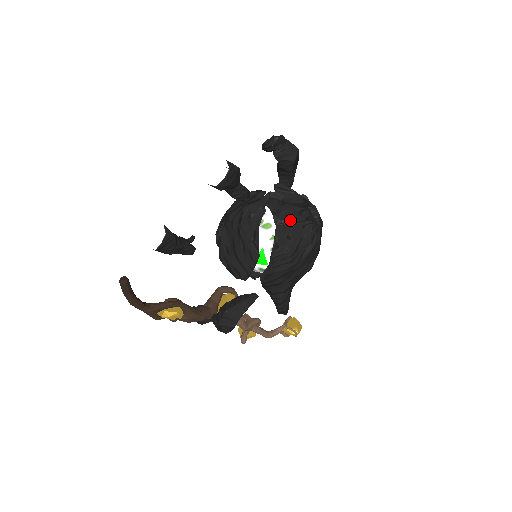
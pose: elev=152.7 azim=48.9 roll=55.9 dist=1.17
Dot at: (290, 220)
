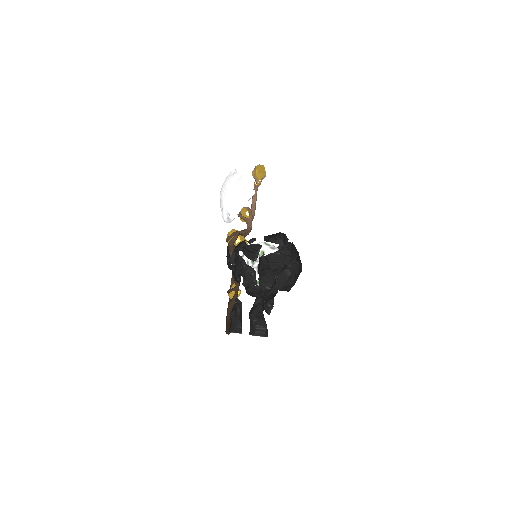
Dot at: (288, 286)
